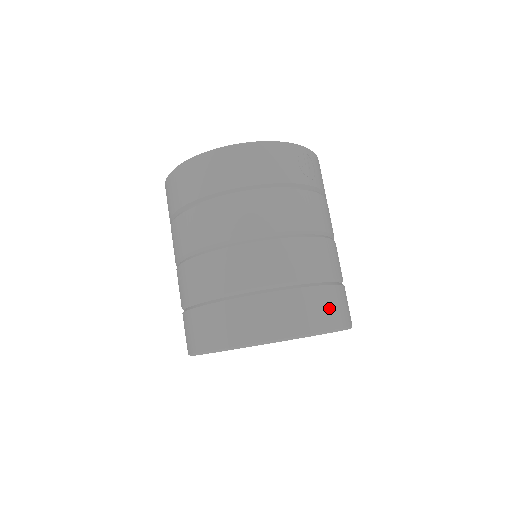
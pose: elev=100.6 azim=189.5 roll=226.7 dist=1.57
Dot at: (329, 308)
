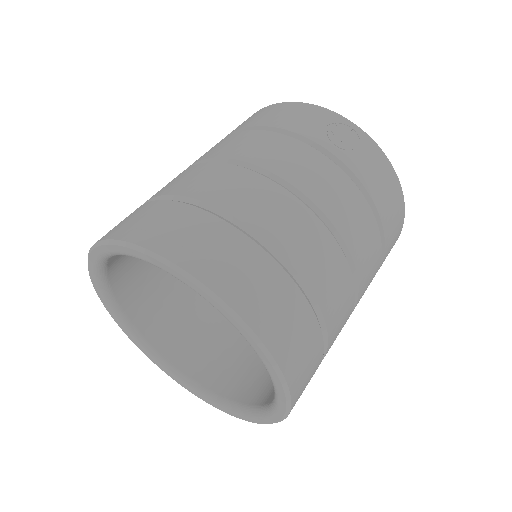
Dot at: (215, 252)
